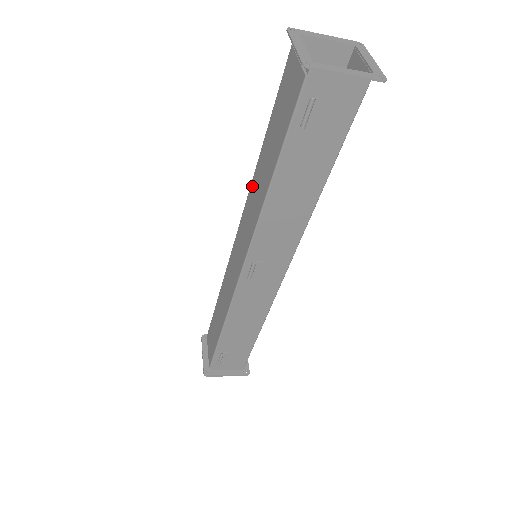
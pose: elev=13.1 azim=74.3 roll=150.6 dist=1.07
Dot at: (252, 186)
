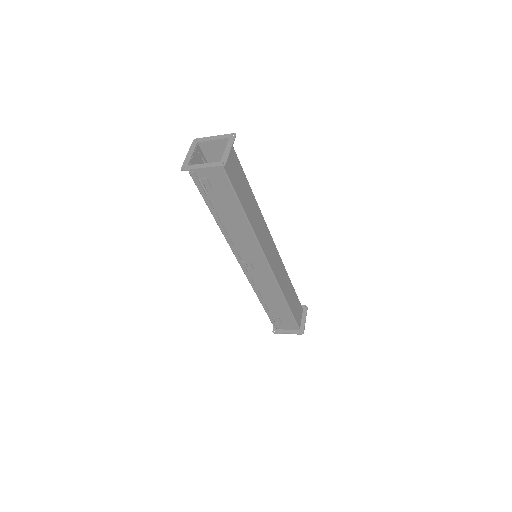
Dot at: occluded
